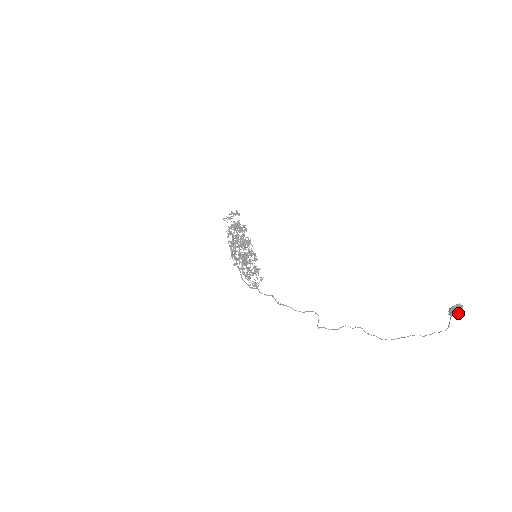
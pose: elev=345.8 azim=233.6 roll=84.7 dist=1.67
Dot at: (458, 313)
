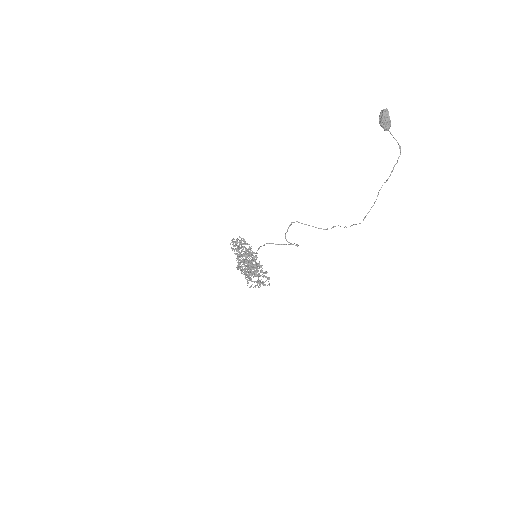
Dot at: (386, 117)
